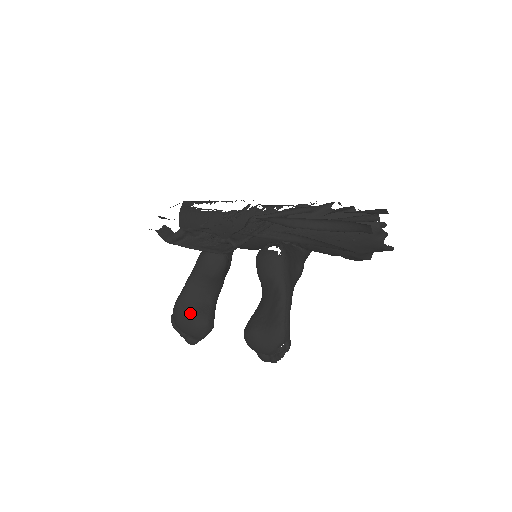
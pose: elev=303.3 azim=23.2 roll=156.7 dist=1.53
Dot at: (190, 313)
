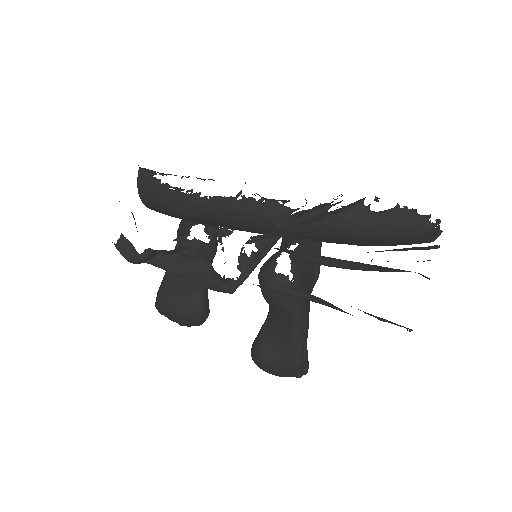
Dot at: (178, 308)
